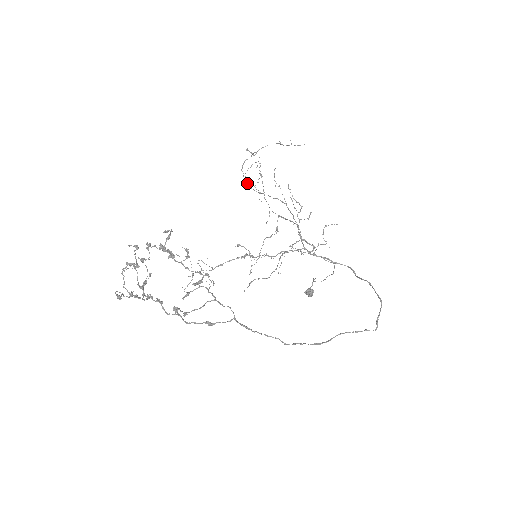
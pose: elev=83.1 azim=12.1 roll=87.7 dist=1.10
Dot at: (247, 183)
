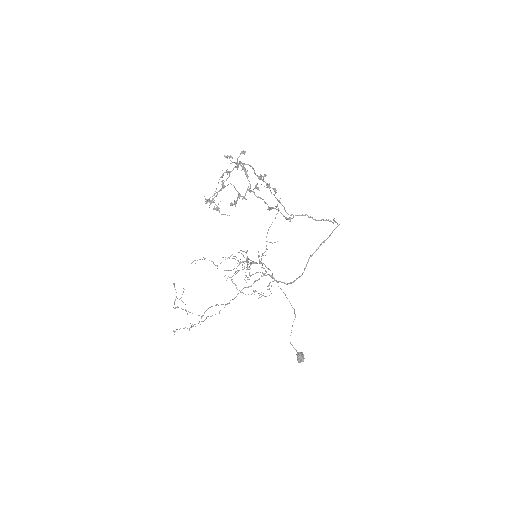
Dot at: (190, 312)
